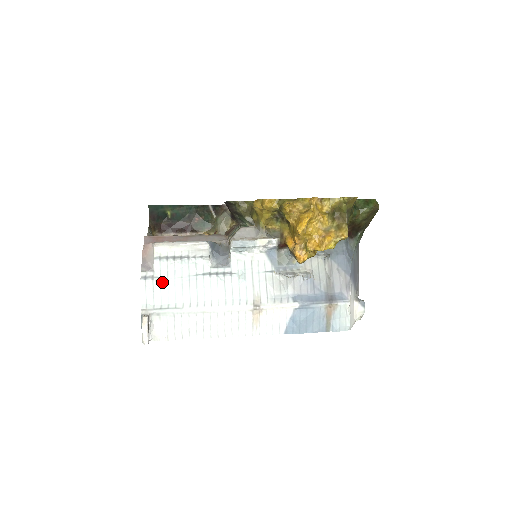
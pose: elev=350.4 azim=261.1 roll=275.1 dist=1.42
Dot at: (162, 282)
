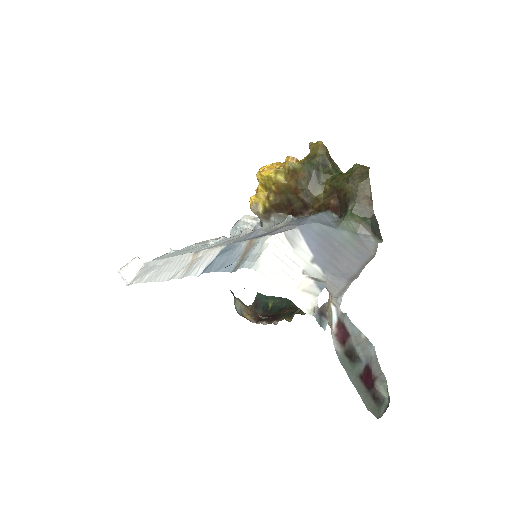
Dot at: (172, 250)
